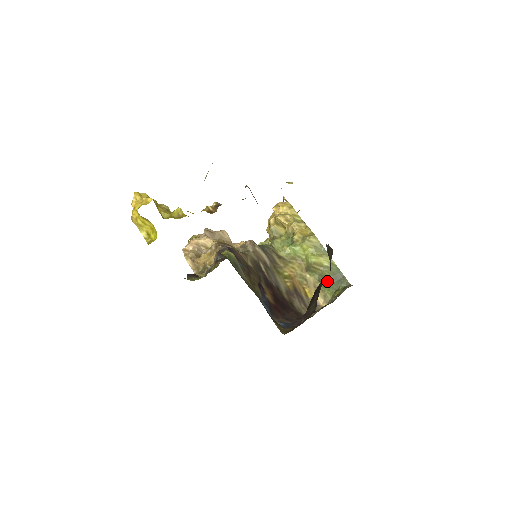
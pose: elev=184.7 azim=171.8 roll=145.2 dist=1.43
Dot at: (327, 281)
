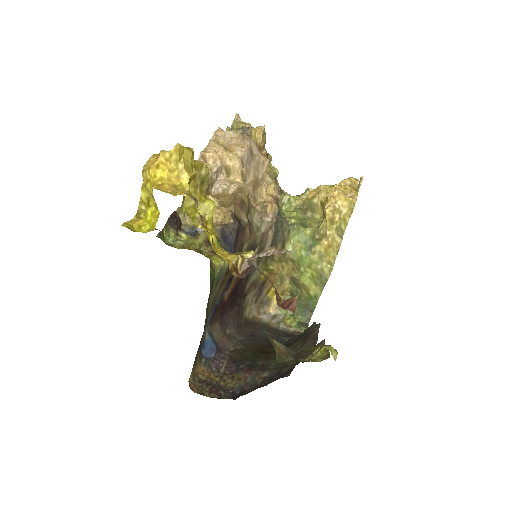
Dot at: occluded
